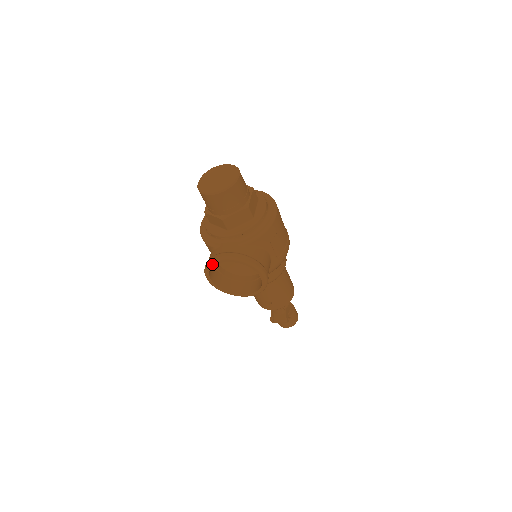
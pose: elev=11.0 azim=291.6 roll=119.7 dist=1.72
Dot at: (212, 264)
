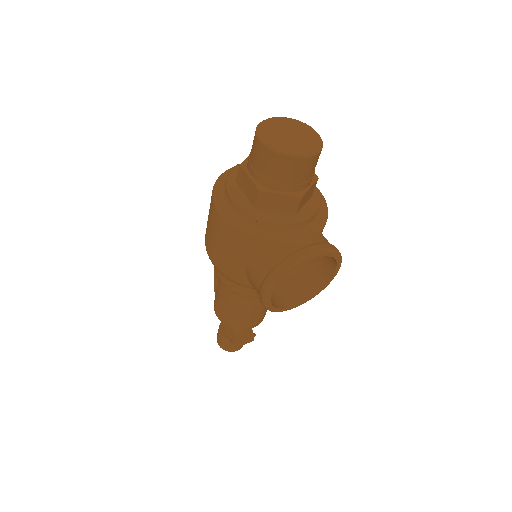
Dot at: (296, 266)
